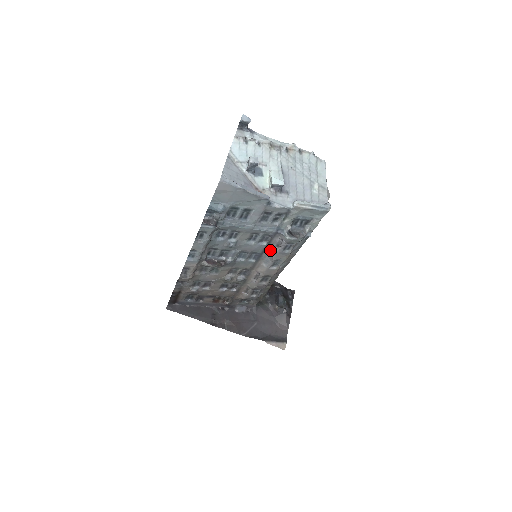
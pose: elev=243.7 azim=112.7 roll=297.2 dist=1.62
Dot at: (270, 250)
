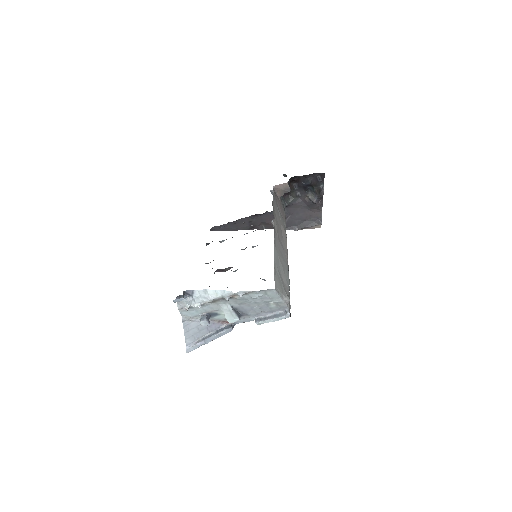
Dot at: occluded
